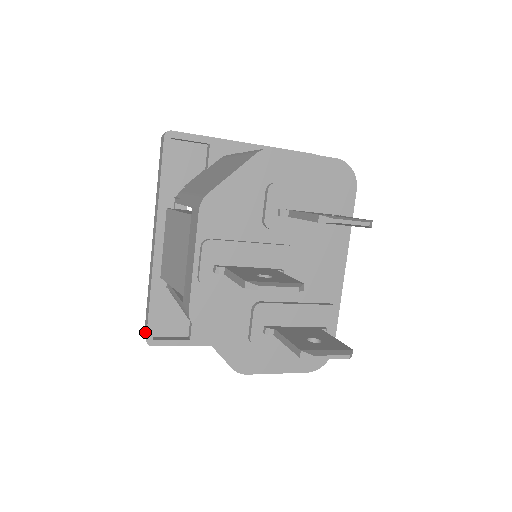
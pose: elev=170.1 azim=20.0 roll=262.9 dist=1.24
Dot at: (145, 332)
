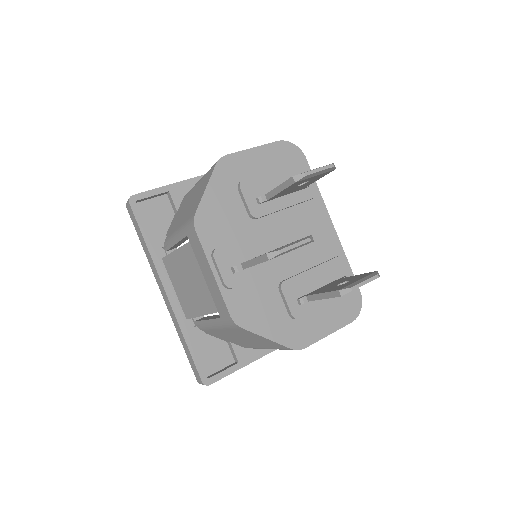
Dot at: (197, 377)
